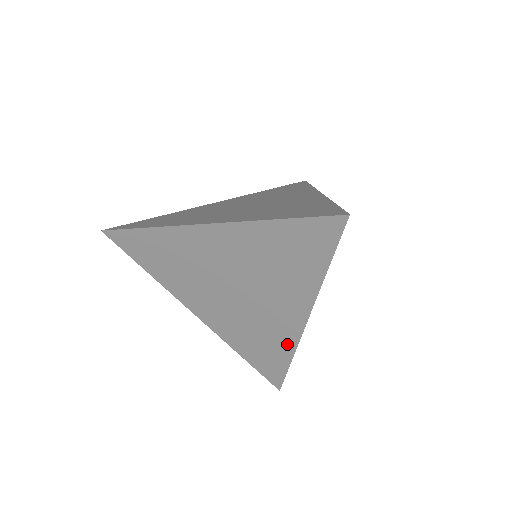
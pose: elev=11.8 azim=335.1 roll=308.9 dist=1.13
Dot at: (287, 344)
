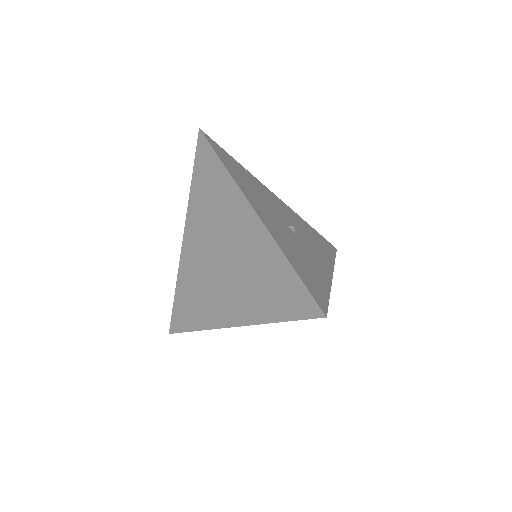
Dot at: occluded
